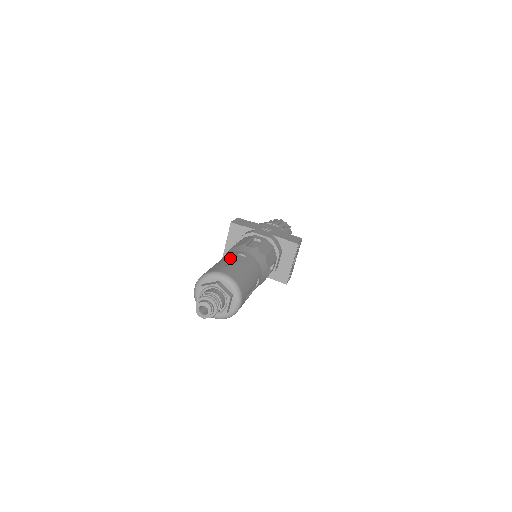
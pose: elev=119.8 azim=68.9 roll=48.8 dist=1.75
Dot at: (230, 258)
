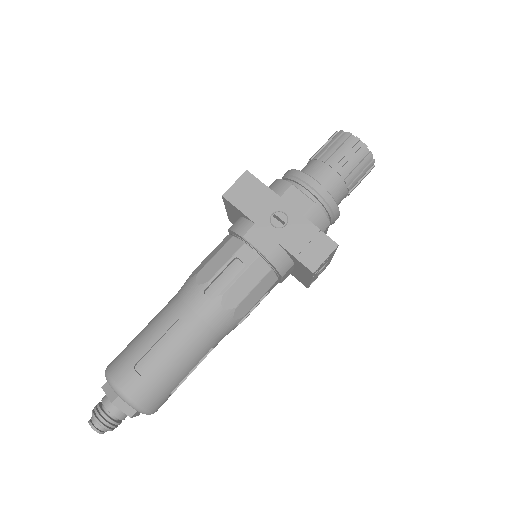
Dot at: (157, 335)
